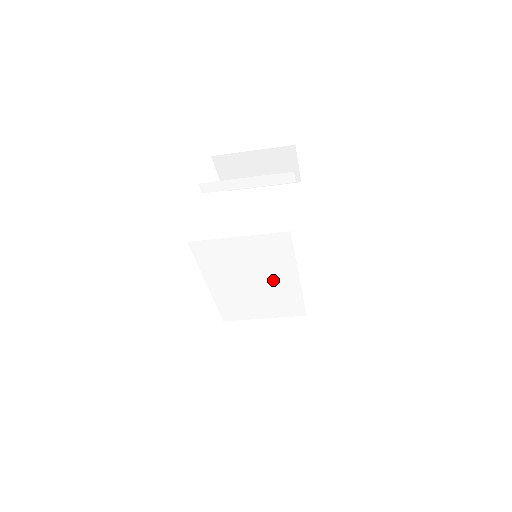
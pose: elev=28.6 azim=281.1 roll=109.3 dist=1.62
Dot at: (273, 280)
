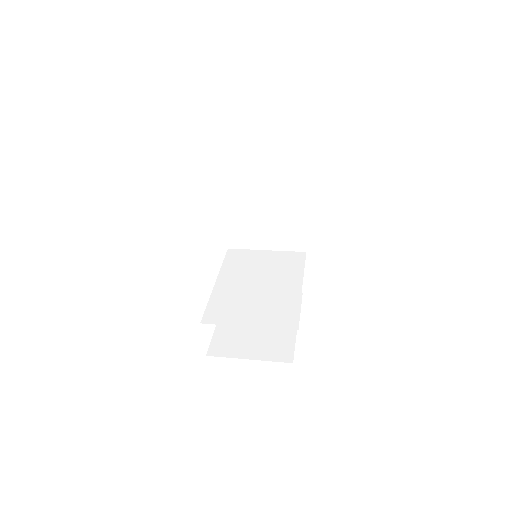
Dot at: (275, 285)
